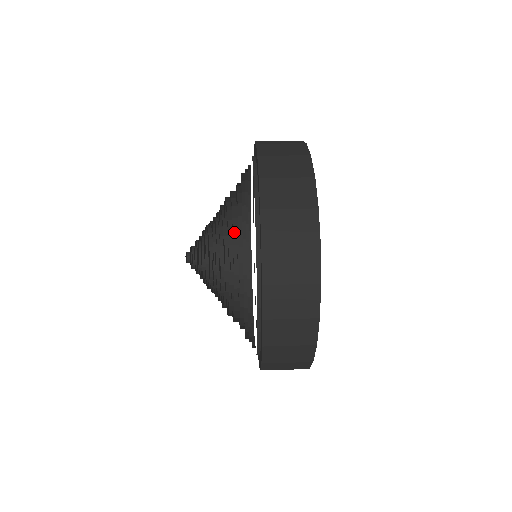
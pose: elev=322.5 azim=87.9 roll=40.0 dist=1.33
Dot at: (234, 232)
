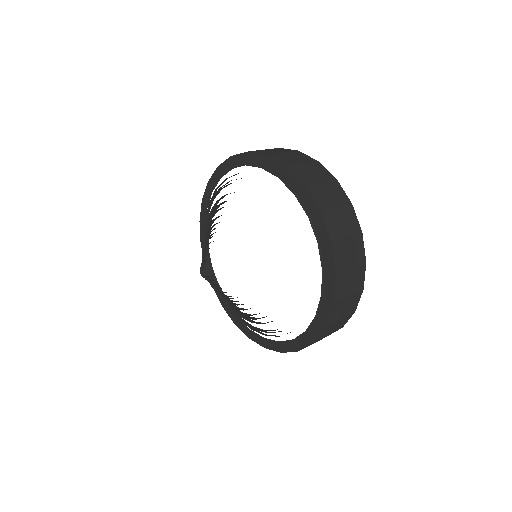
Dot at: occluded
